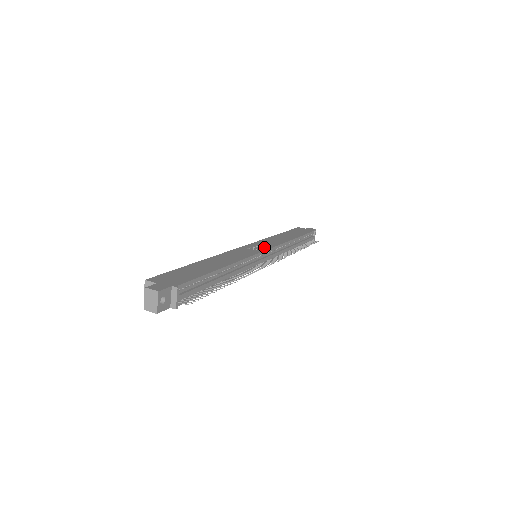
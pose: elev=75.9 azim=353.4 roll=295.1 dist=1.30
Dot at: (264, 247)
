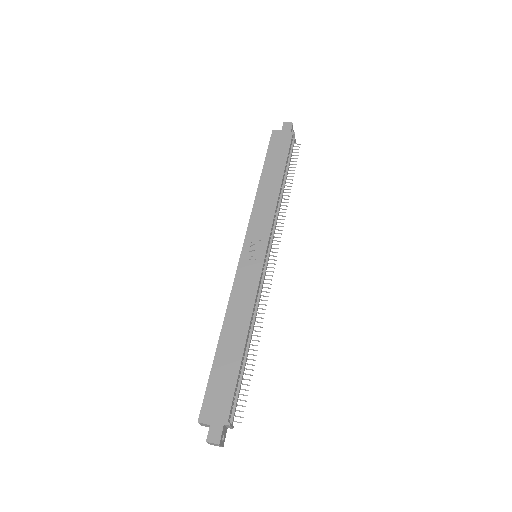
Dot at: (261, 245)
